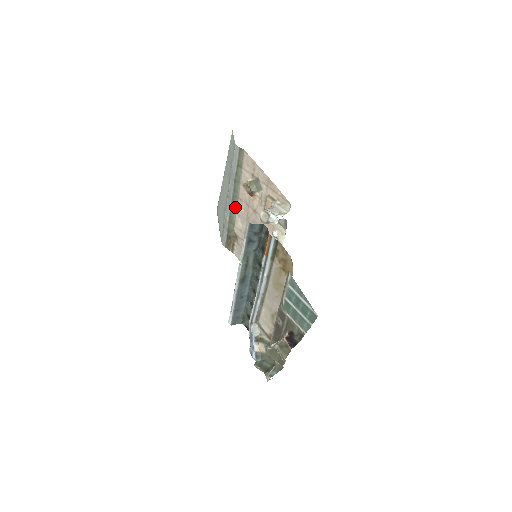
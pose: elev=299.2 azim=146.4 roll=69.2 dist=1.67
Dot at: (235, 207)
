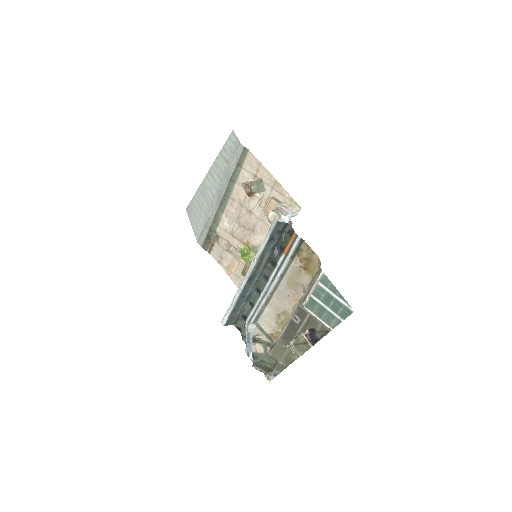
Dot at: (223, 206)
